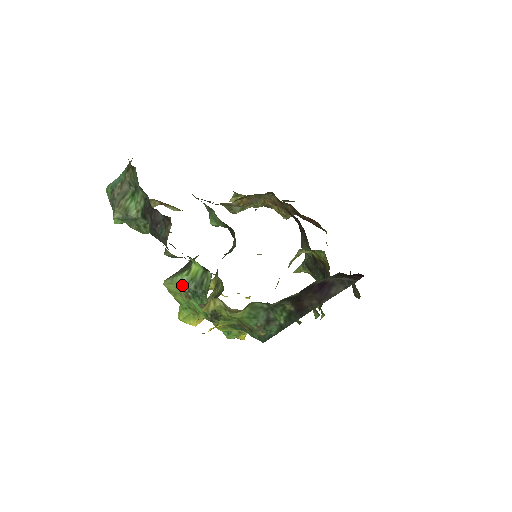
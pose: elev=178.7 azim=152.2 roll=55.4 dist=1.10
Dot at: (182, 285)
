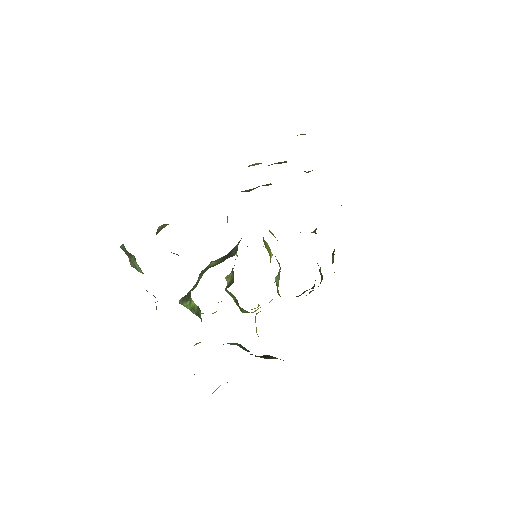
Dot at: (189, 309)
